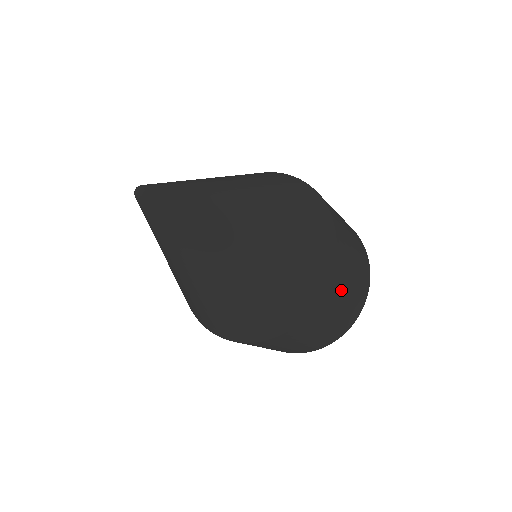
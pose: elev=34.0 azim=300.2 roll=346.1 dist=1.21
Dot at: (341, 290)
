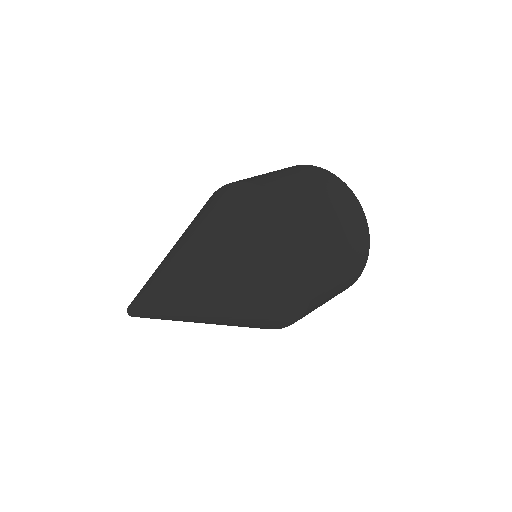
Dot at: (332, 278)
